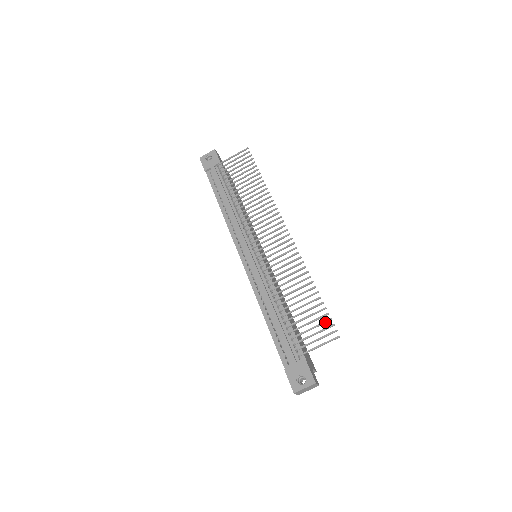
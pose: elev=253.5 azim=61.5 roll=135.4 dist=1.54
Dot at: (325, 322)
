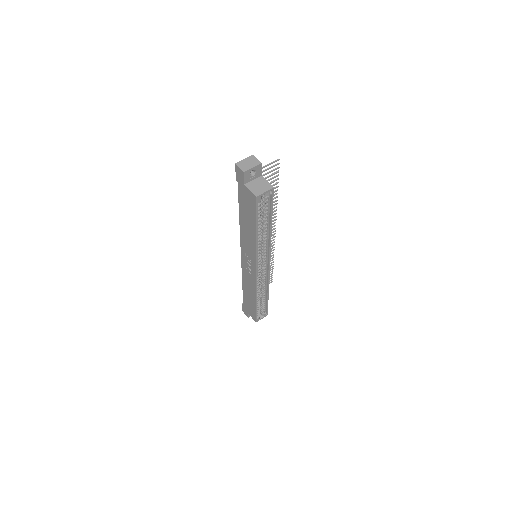
Dot at: (274, 173)
